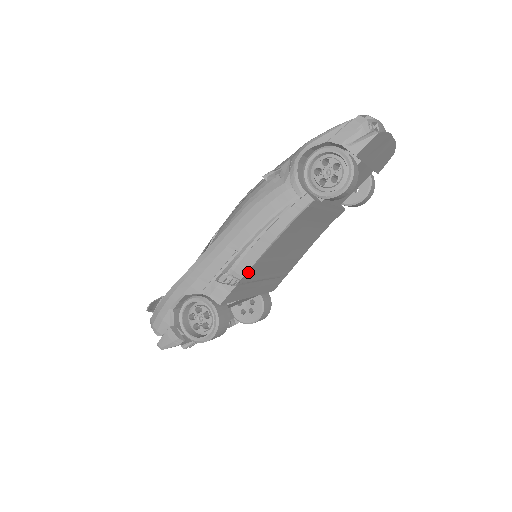
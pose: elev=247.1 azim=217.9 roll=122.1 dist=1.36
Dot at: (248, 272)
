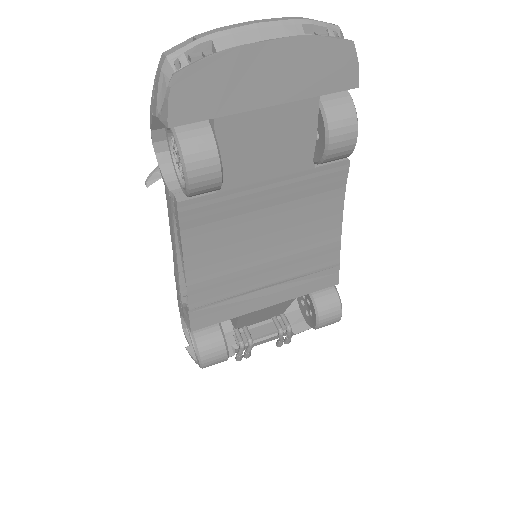
Dot at: (188, 297)
